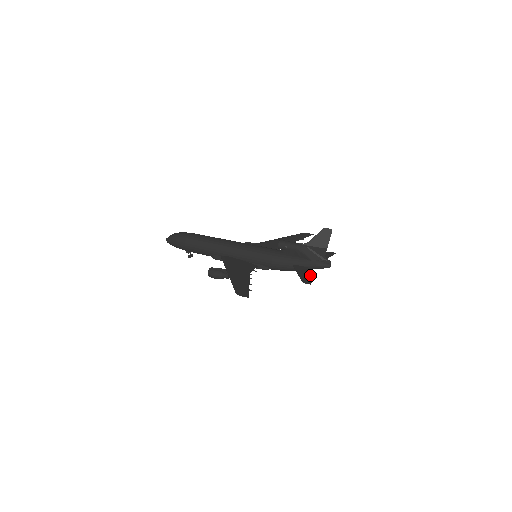
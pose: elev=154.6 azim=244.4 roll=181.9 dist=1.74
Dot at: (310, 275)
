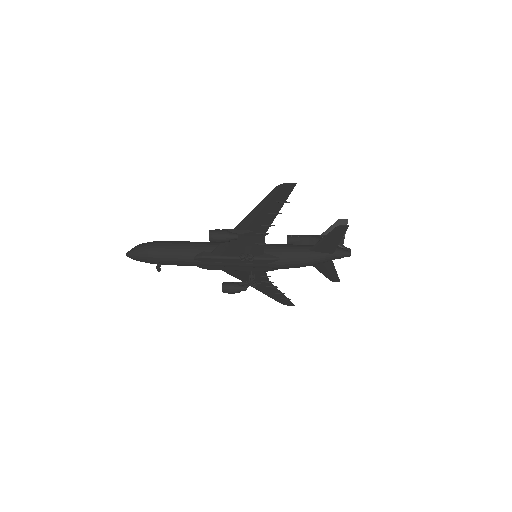
Dot at: (338, 240)
